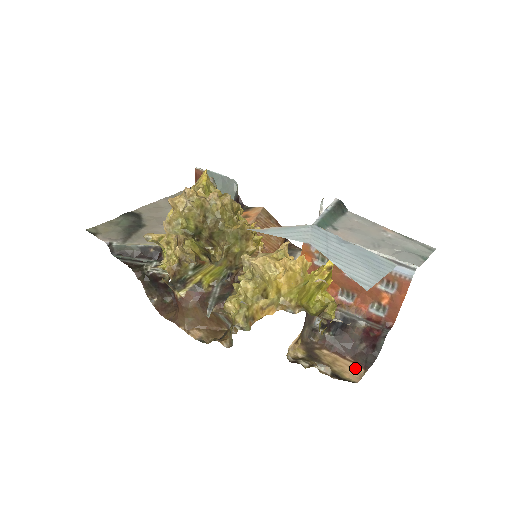
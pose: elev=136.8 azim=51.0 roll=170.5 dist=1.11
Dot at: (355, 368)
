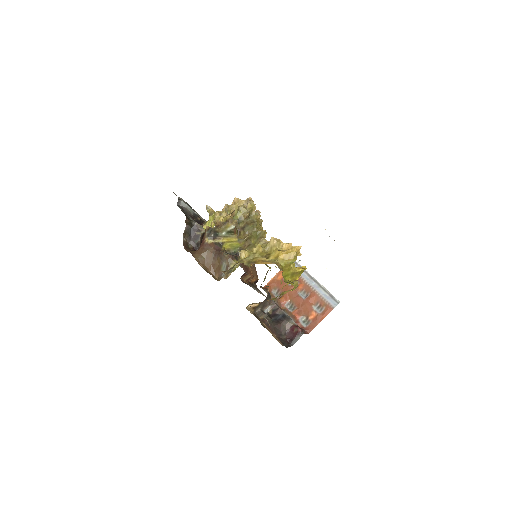
Dot at: (278, 340)
